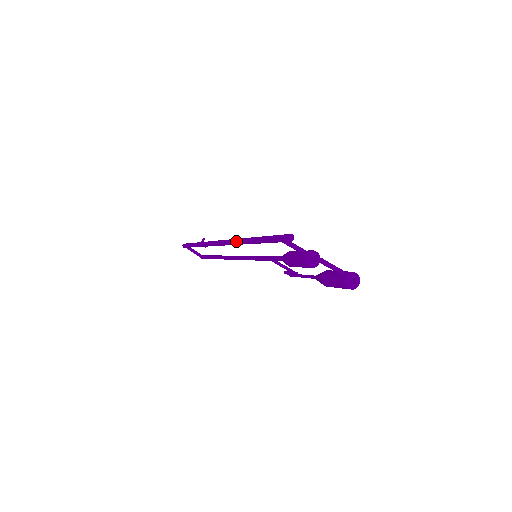
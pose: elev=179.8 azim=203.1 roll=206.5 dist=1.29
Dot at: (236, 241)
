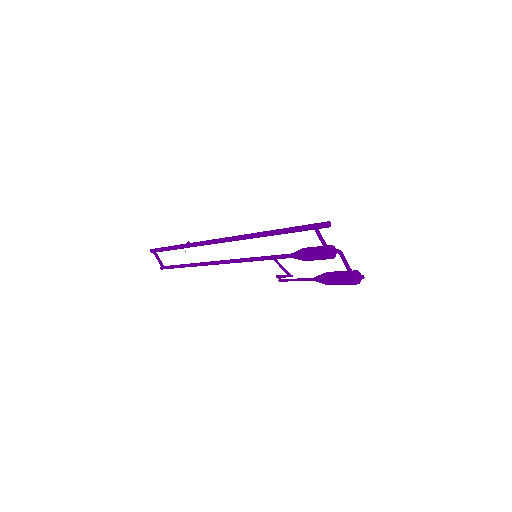
Dot at: (250, 234)
